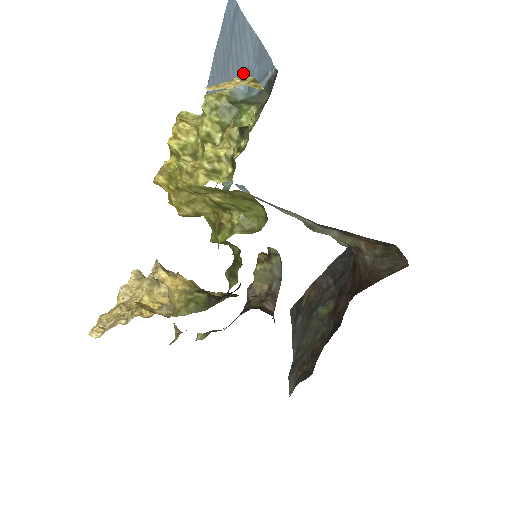
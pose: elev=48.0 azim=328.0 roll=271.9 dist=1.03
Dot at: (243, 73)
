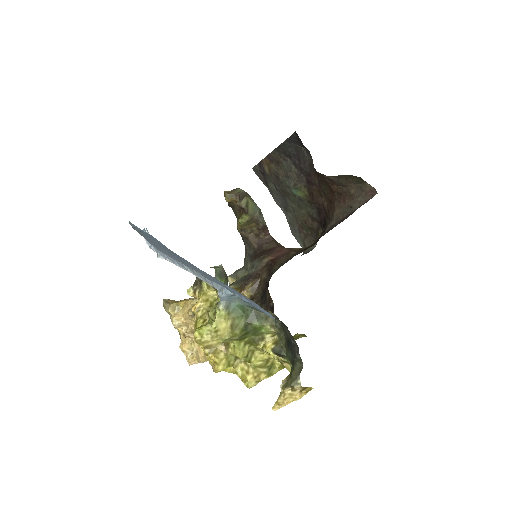
Dot at: (220, 285)
